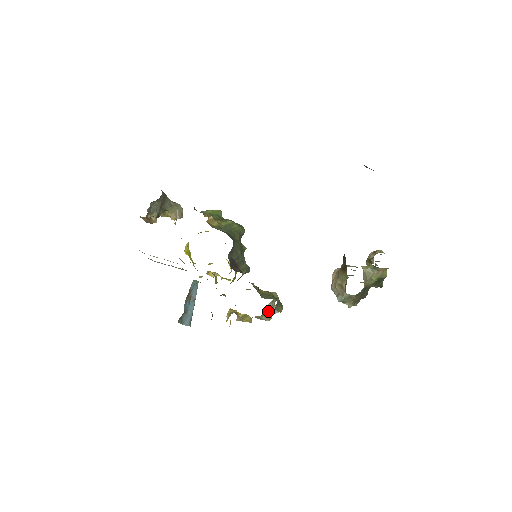
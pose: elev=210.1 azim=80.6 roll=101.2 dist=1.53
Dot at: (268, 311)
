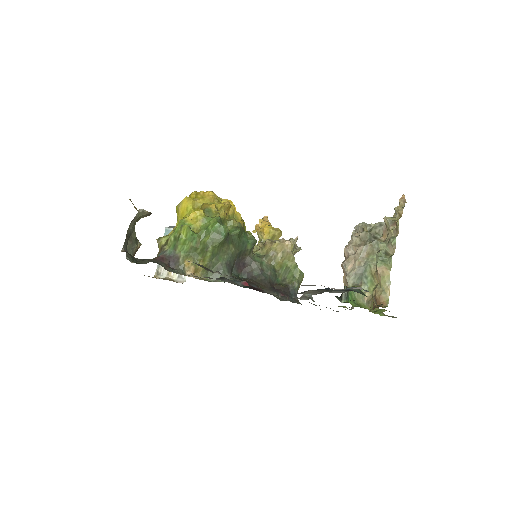
Dot at: occluded
